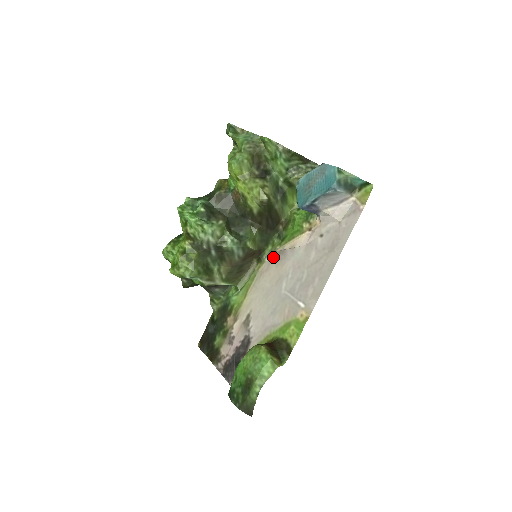
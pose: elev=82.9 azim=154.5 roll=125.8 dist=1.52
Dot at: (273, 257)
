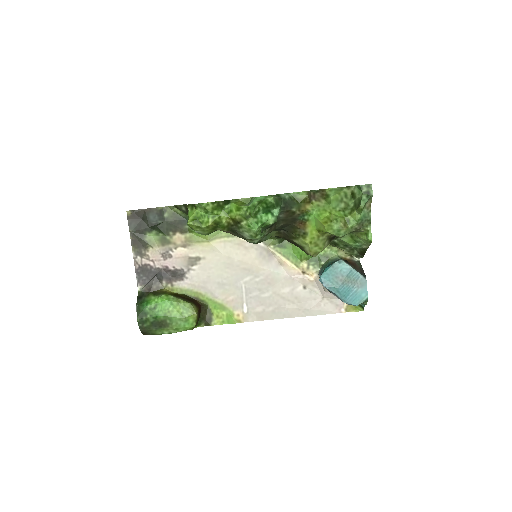
Dot at: (260, 247)
